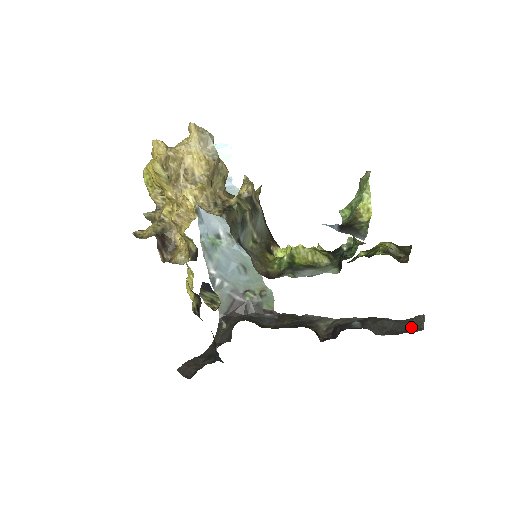
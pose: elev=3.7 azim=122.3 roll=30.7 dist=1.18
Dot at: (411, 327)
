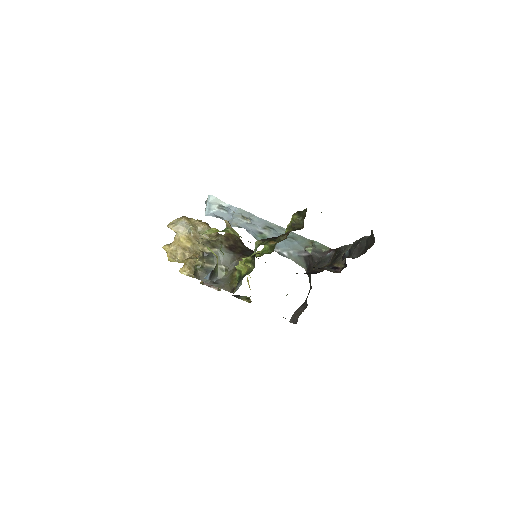
Dot at: (371, 242)
